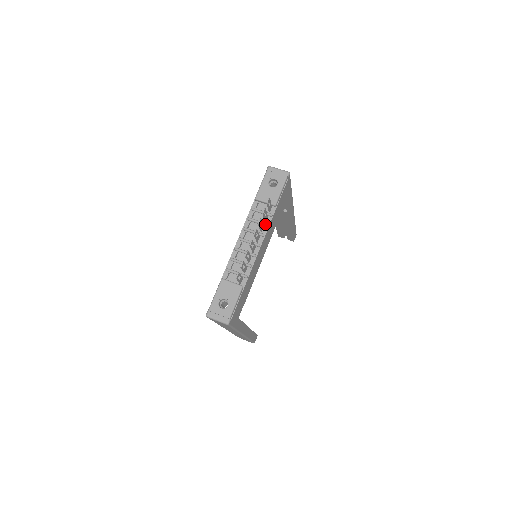
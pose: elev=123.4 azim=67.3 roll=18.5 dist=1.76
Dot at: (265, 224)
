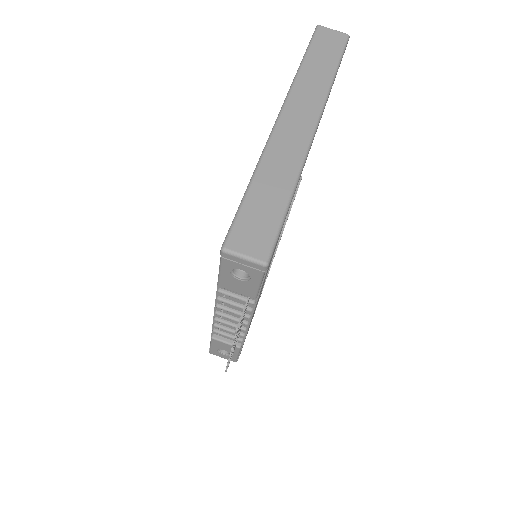
Dot at: occluded
